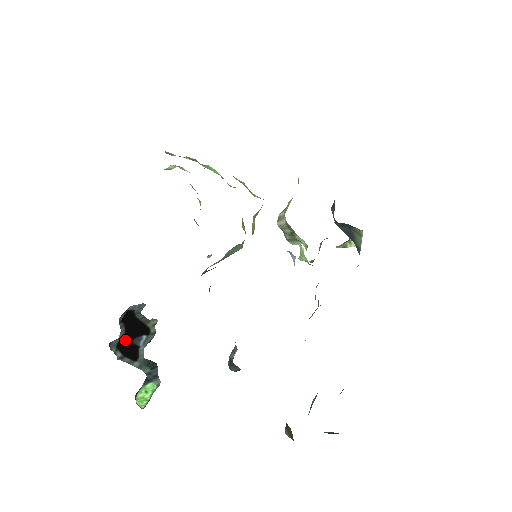
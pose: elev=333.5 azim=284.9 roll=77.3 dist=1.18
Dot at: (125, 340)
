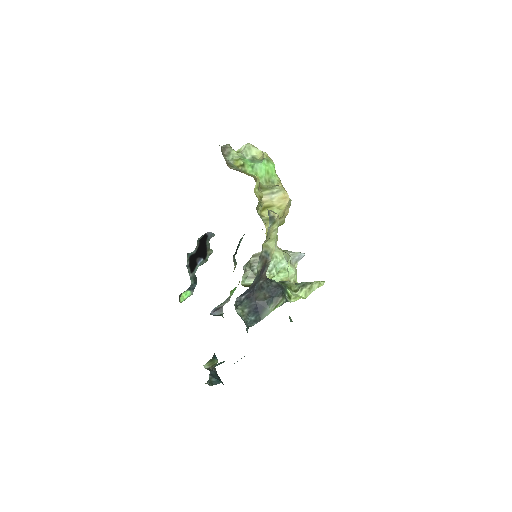
Dot at: (194, 255)
